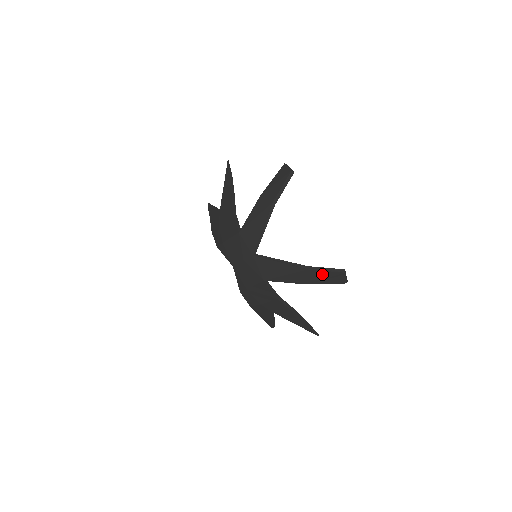
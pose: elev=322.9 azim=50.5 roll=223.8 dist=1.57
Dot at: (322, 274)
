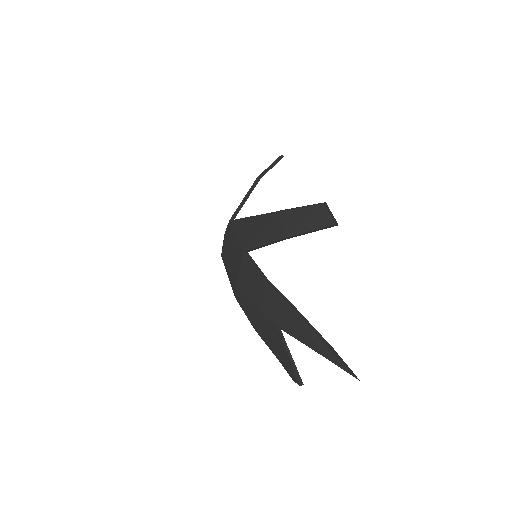
Dot at: (298, 214)
